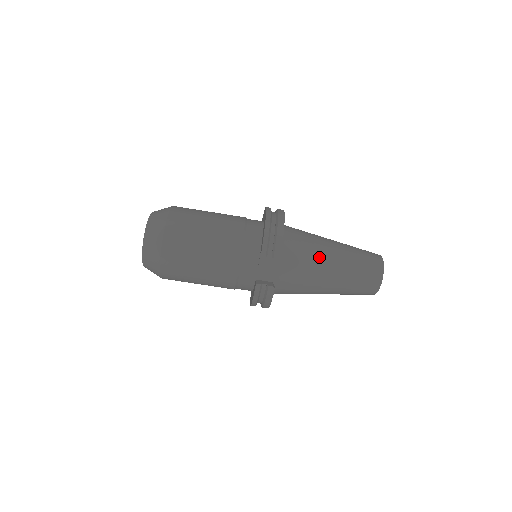
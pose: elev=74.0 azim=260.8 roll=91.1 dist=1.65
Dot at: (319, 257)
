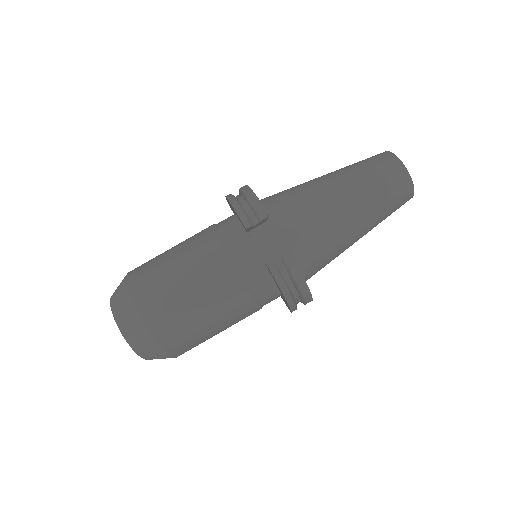
Dot at: (315, 193)
